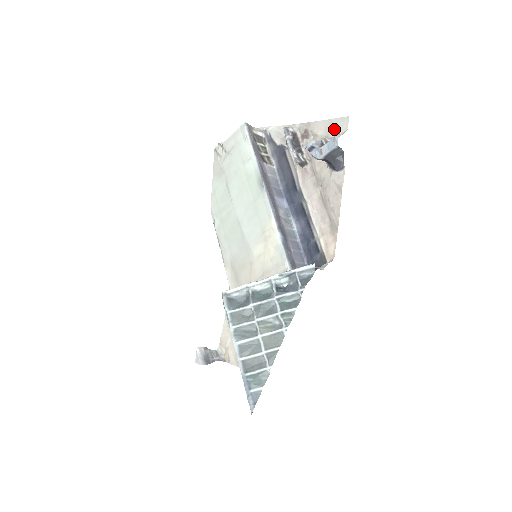
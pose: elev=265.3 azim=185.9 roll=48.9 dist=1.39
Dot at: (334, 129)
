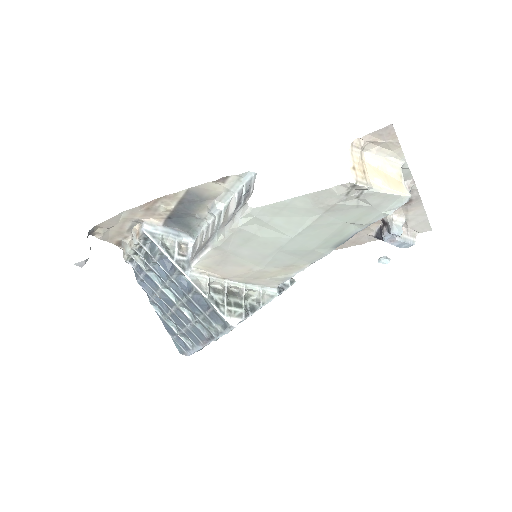
Dot at: (417, 225)
